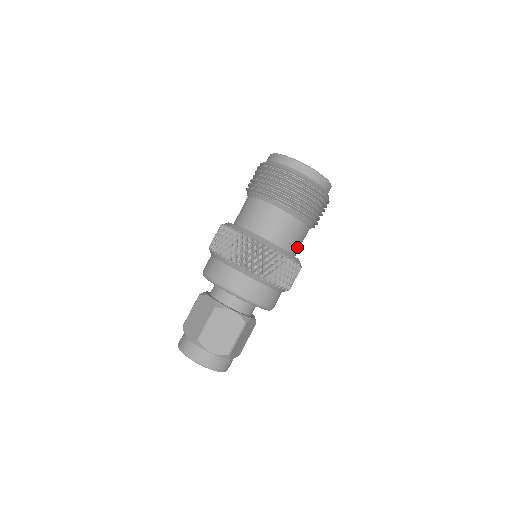
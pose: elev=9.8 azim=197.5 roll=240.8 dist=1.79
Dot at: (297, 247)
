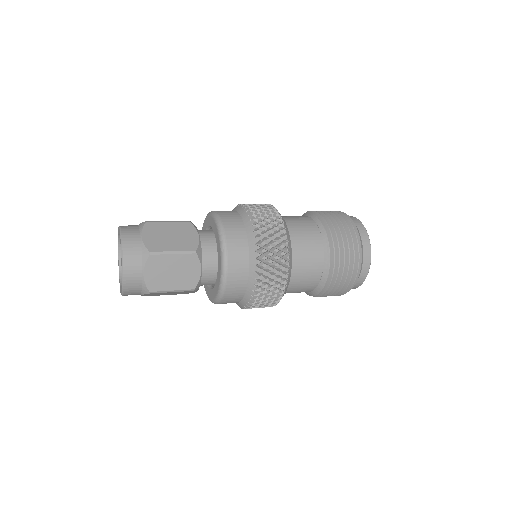
Dot at: (288, 292)
